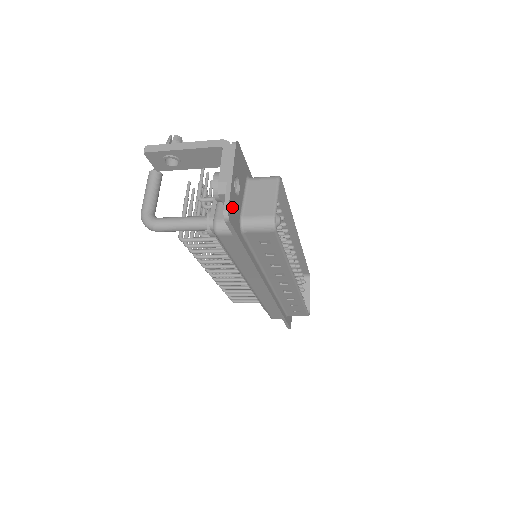
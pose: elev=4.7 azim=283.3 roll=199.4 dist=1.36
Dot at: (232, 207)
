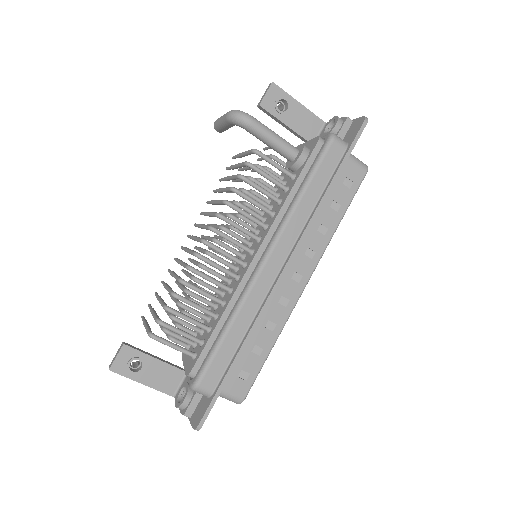
Dot at: occluded
